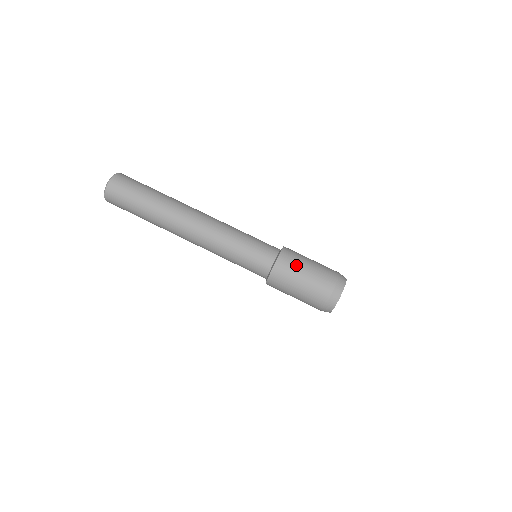
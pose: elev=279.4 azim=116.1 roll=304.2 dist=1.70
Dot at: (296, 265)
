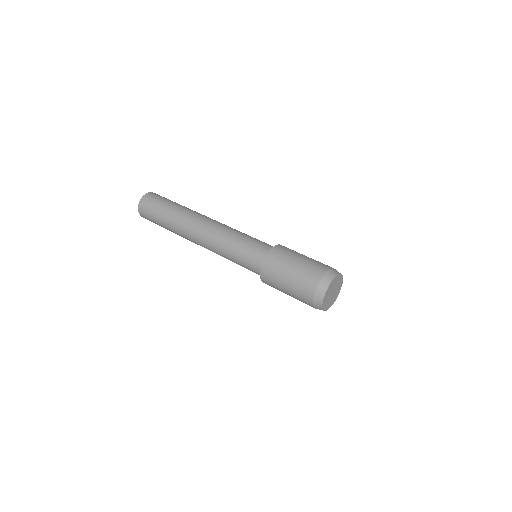
Dot at: (294, 251)
